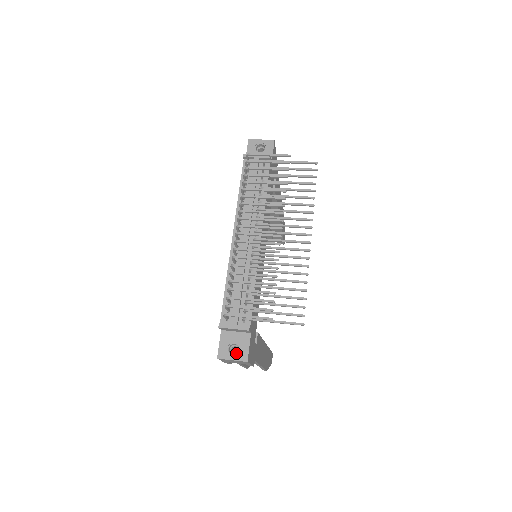
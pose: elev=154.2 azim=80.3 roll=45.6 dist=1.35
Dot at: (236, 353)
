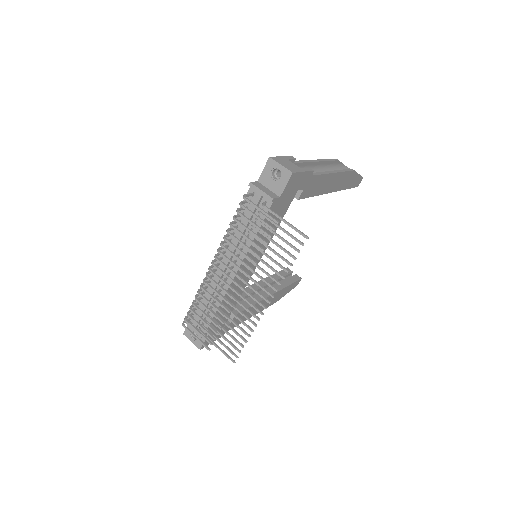
Dot at: occluded
